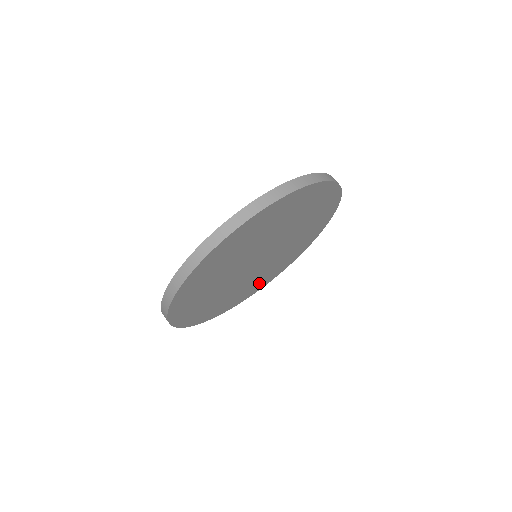
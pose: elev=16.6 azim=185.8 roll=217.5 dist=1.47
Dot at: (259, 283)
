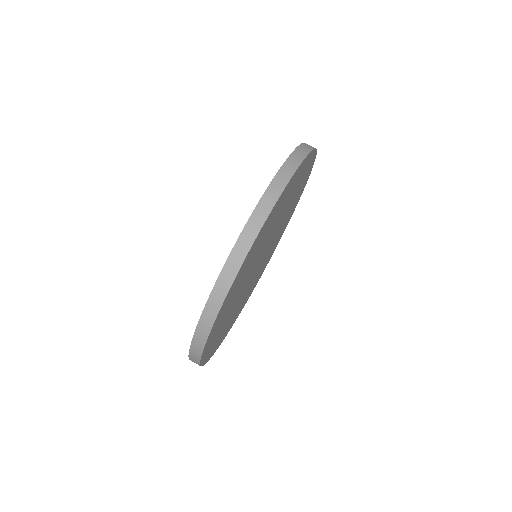
Dot at: (263, 268)
